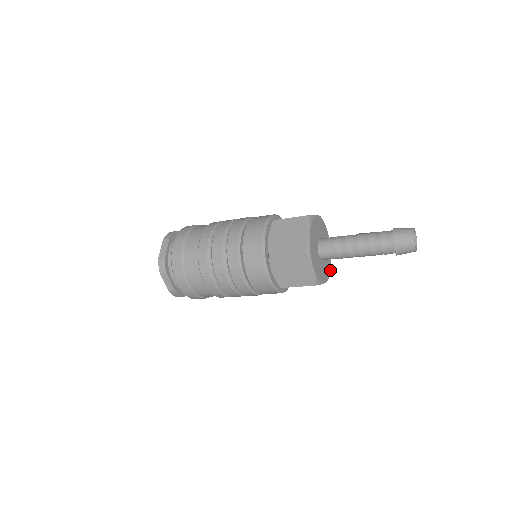
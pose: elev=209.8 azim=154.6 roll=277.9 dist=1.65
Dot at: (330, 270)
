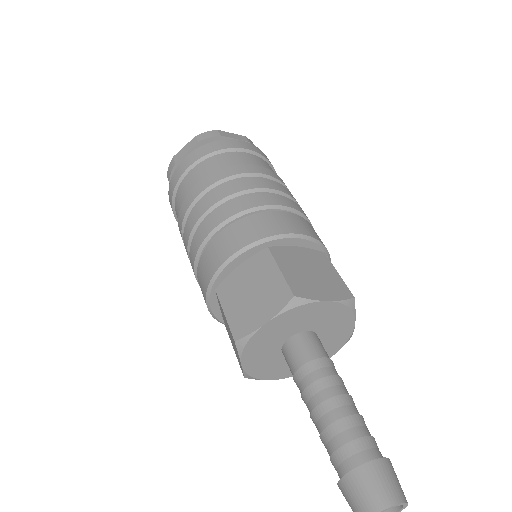
Dot at: occluded
